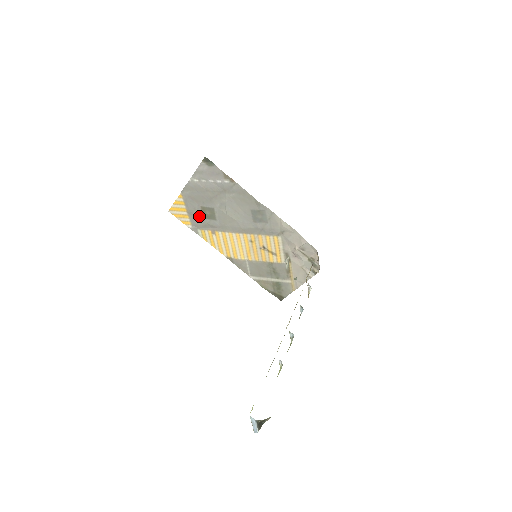
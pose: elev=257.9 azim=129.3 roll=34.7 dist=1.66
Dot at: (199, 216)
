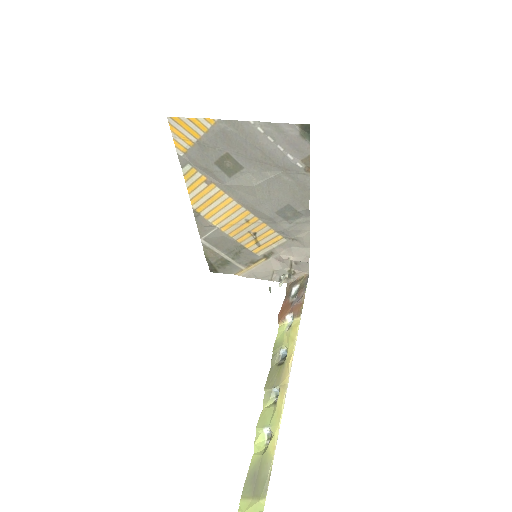
Dot at: (210, 157)
